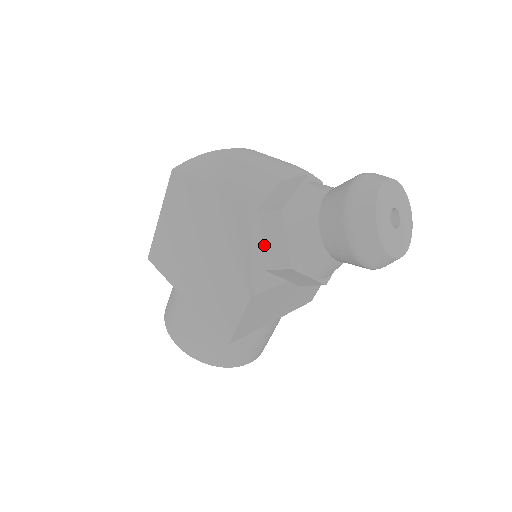
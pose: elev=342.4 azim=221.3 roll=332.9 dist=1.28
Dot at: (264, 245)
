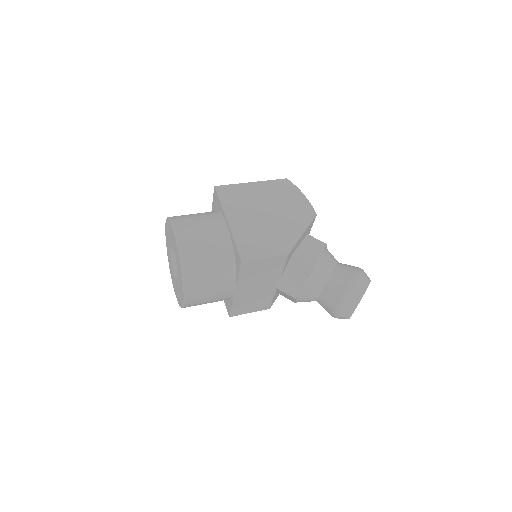
Dot at: (302, 248)
